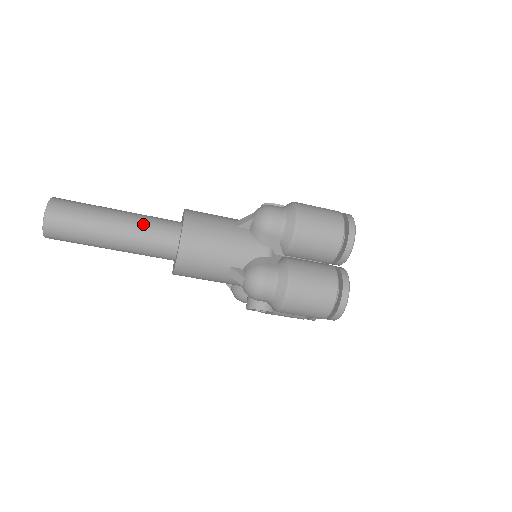
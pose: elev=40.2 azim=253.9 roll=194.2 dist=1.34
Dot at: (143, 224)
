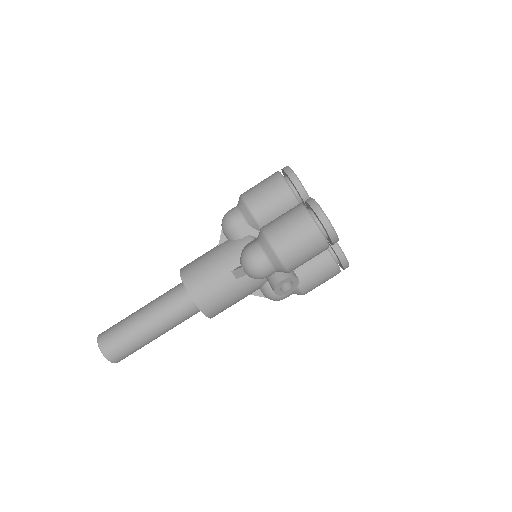
Dot at: (160, 299)
